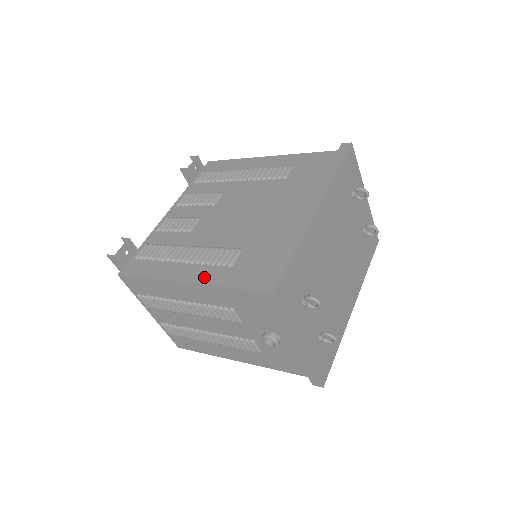
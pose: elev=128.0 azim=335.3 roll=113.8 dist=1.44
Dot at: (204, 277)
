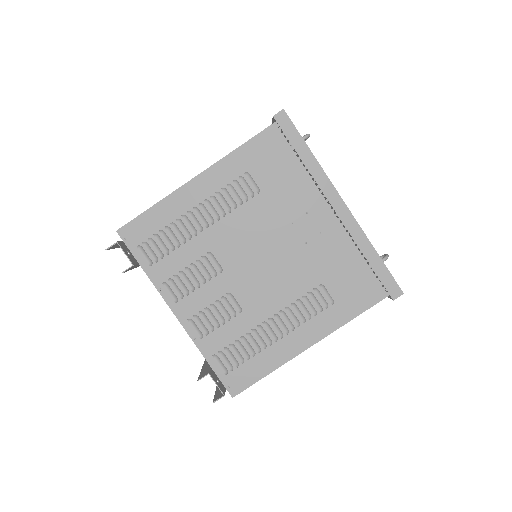
Dot at: (324, 329)
